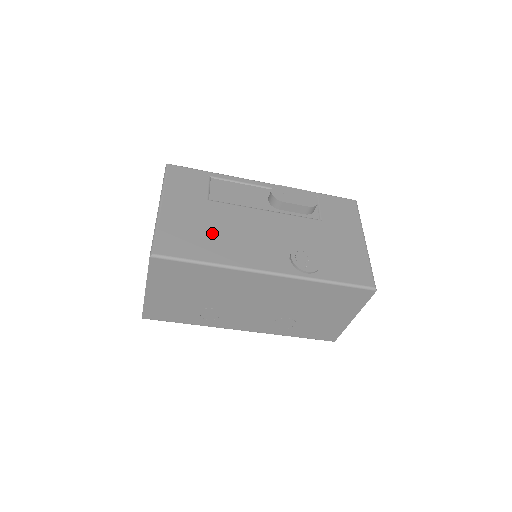
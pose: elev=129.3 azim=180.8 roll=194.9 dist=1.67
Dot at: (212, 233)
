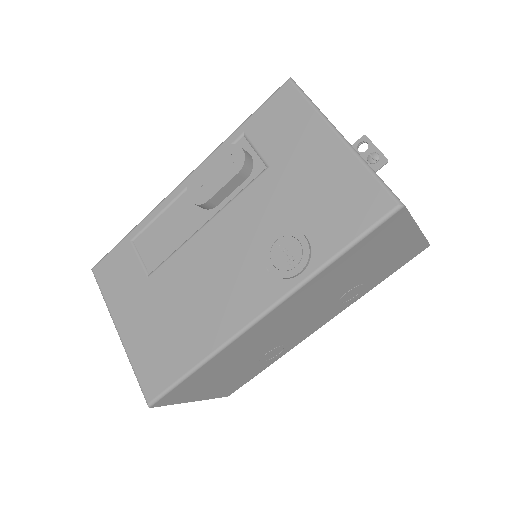
Dot at: (177, 320)
